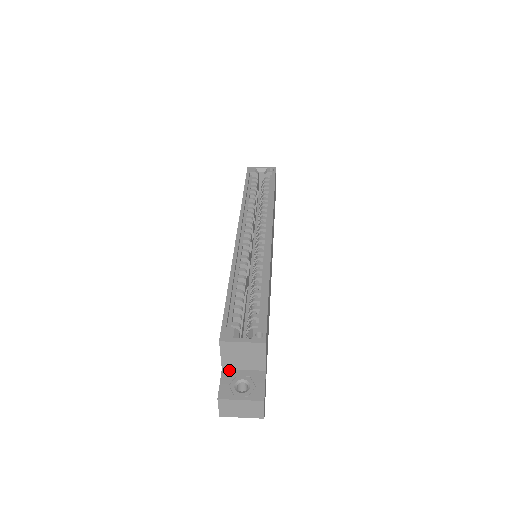
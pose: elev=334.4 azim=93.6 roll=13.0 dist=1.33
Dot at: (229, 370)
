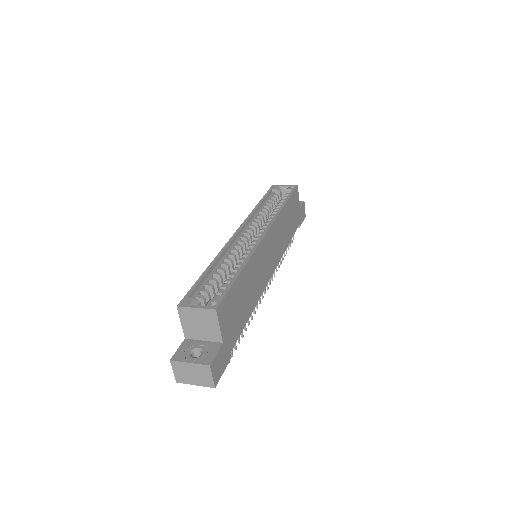
Dot at: (191, 340)
